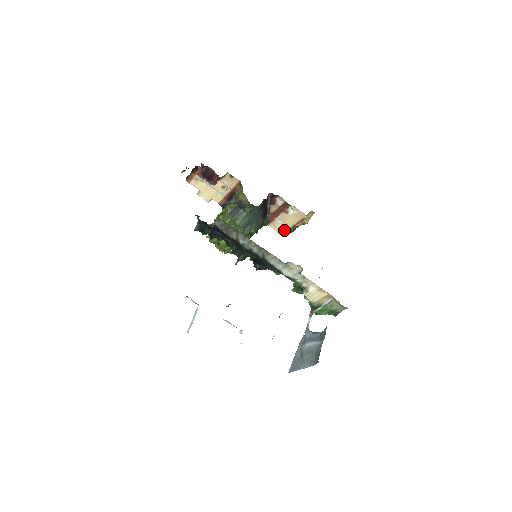
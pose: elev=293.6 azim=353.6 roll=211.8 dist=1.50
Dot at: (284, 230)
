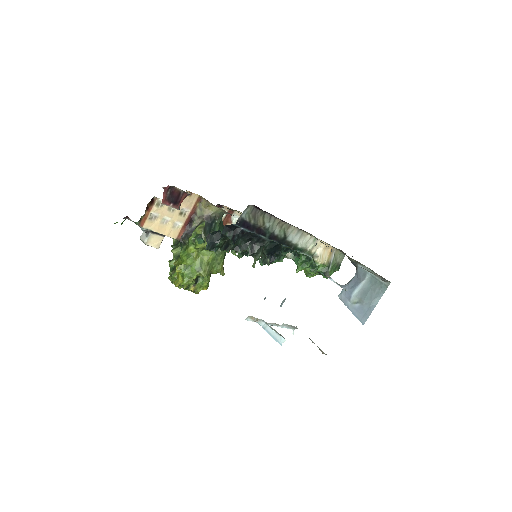
Dot at: occluded
